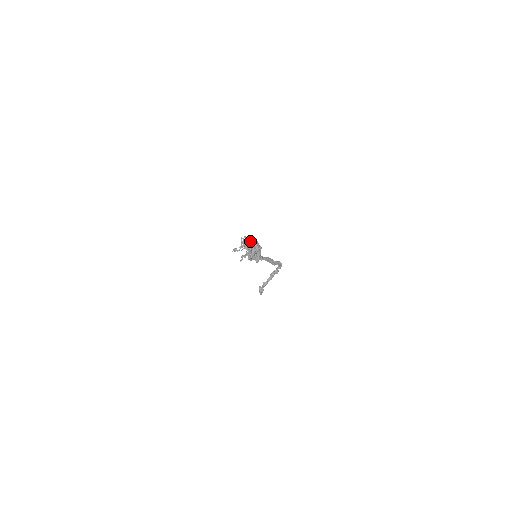
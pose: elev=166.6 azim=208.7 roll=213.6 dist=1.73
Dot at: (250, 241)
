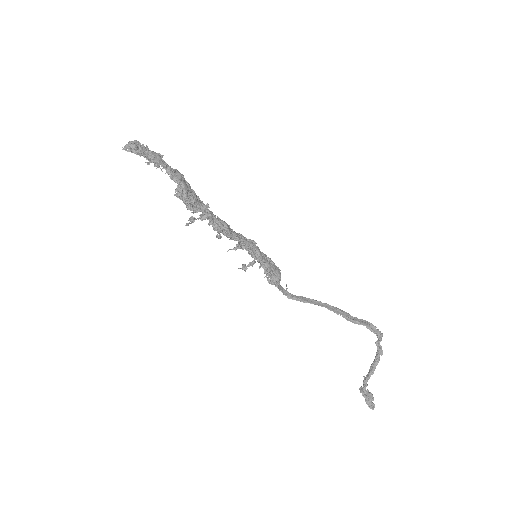
Dot at: occluded
